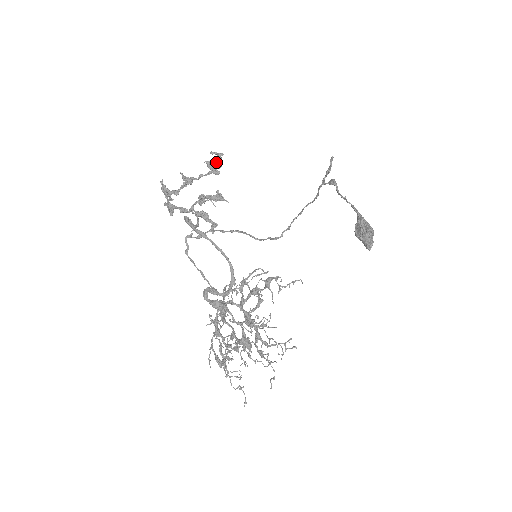
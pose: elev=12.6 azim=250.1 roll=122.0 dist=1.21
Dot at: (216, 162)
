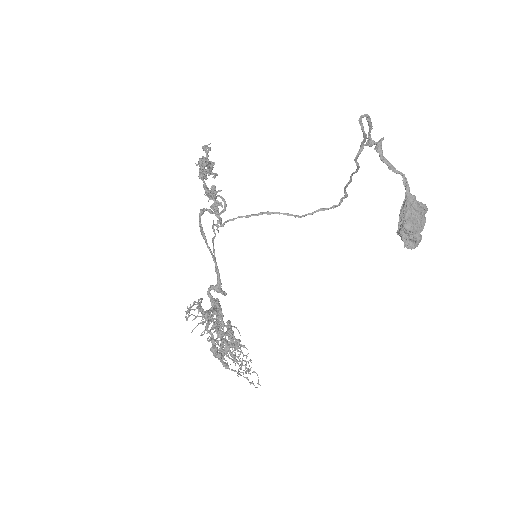
Dot at: (204, 160)
